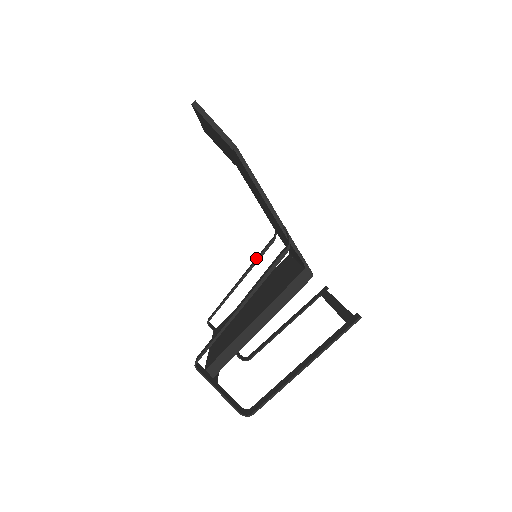
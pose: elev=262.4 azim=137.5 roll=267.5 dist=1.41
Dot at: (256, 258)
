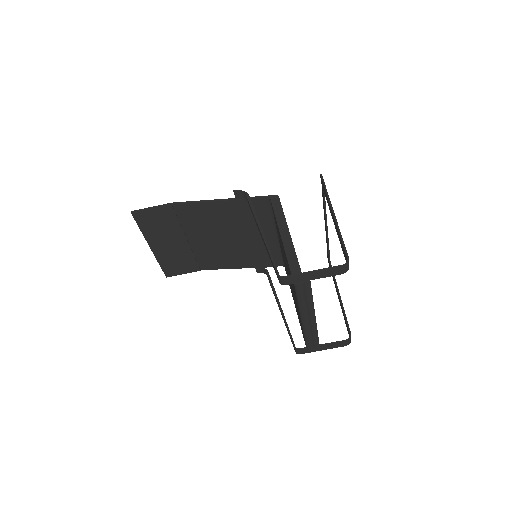
Dot at: occluded
